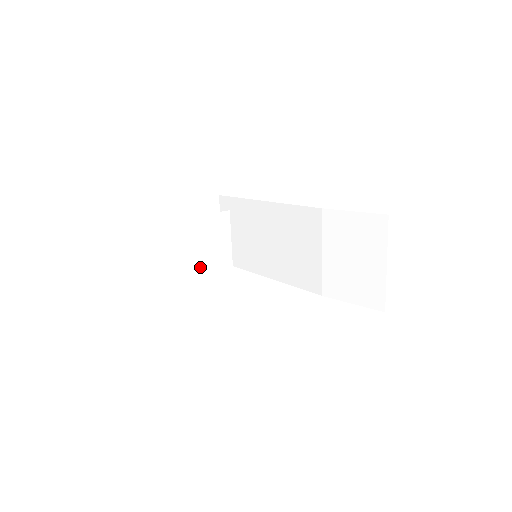
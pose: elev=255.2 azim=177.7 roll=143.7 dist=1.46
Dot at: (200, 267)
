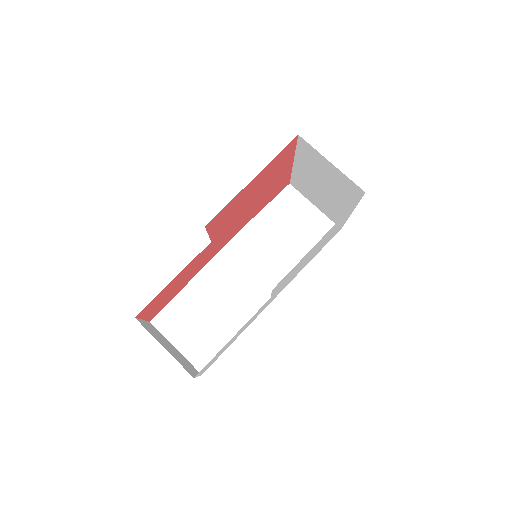
Dot at: occluded
